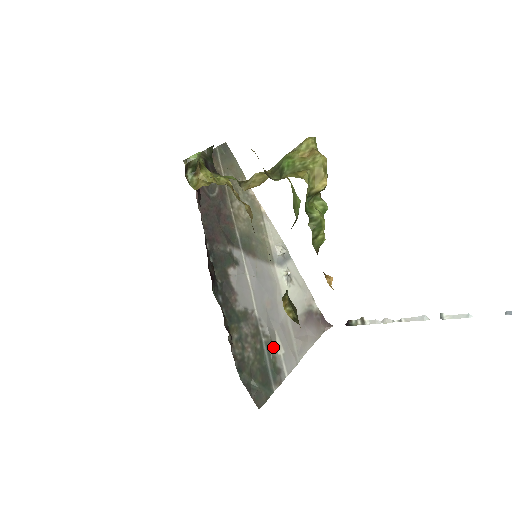
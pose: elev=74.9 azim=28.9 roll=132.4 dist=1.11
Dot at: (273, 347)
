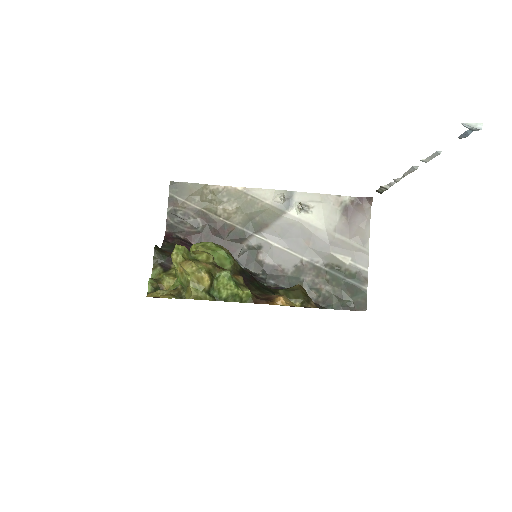
Dot at: (338, 266)
